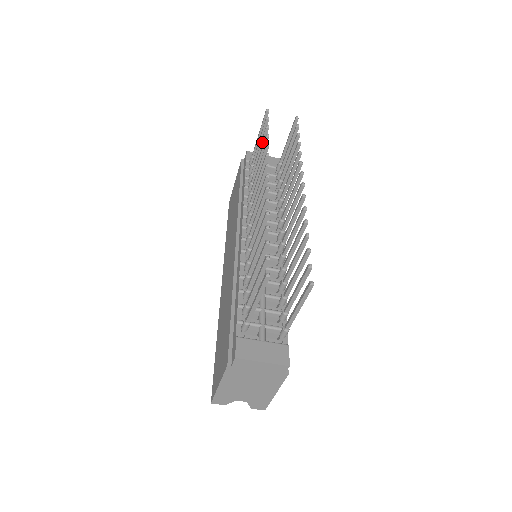
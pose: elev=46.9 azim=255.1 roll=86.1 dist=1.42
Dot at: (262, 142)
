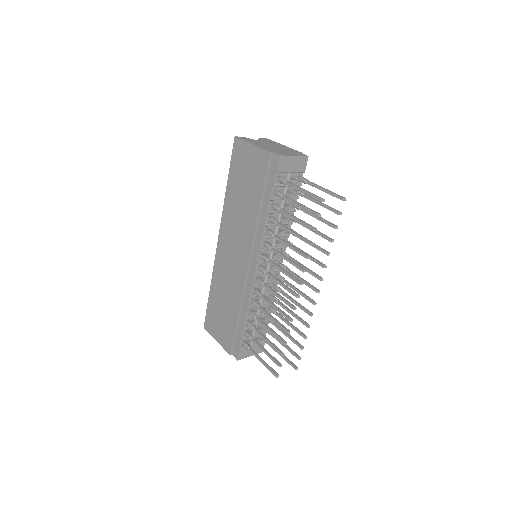
Dot at: (303, 225)
